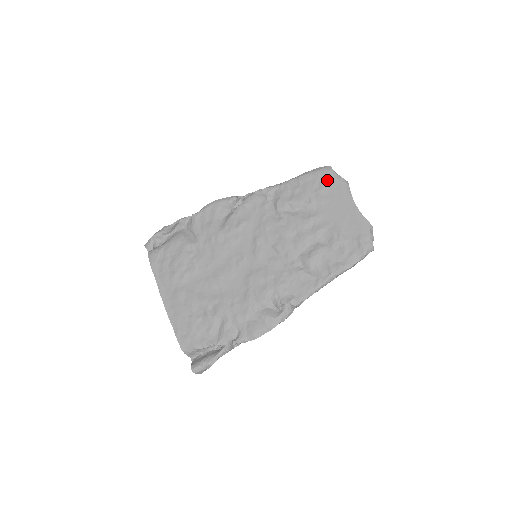
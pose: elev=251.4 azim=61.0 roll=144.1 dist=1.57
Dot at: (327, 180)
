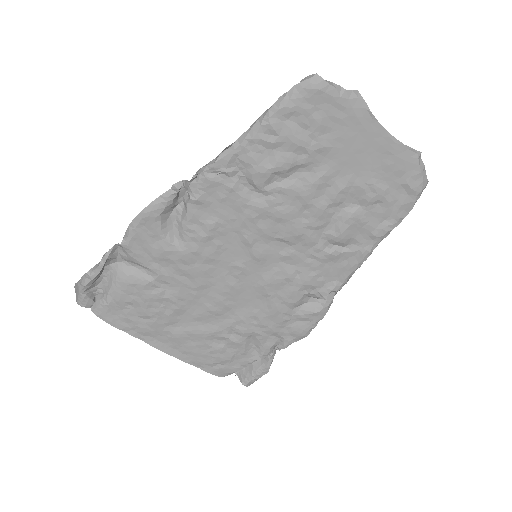
Dot at: (322, 106)
